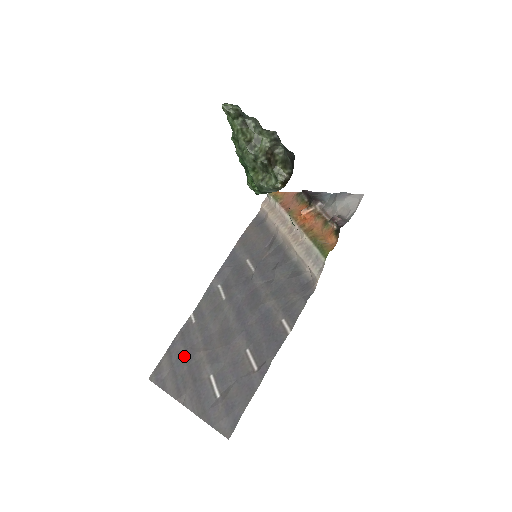
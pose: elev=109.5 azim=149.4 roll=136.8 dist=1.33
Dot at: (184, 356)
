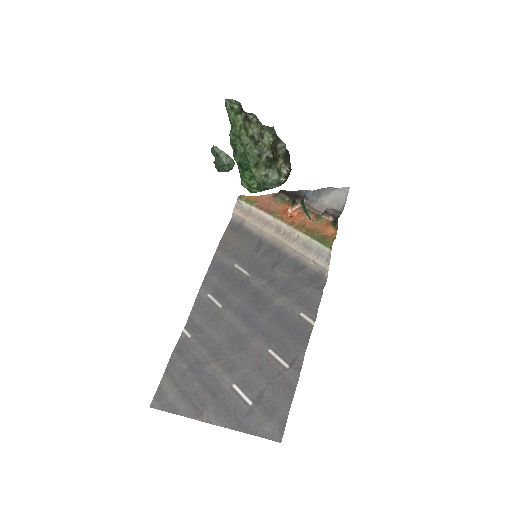
Dot at: (190, 373)
